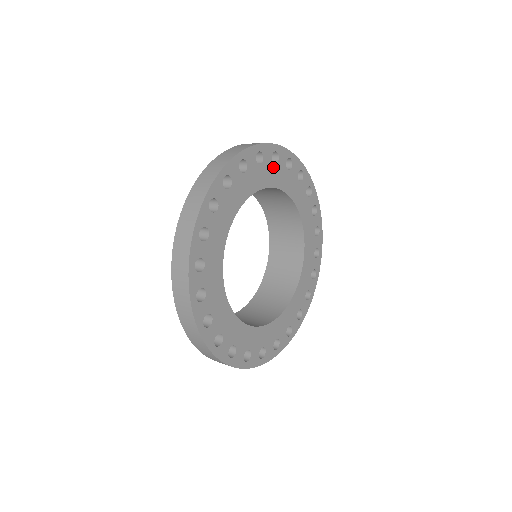
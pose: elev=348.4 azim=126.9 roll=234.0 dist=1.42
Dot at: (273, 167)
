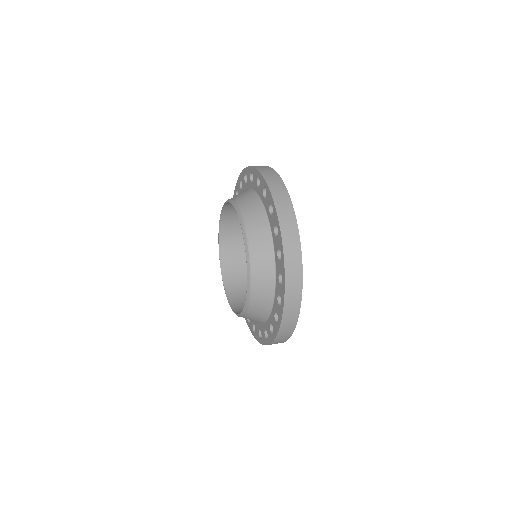
Dot at: occluded
